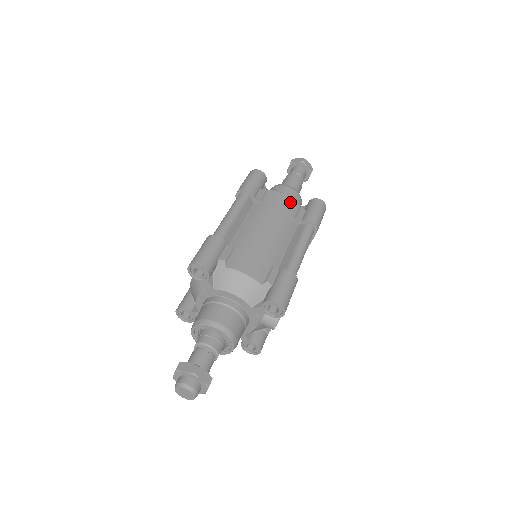
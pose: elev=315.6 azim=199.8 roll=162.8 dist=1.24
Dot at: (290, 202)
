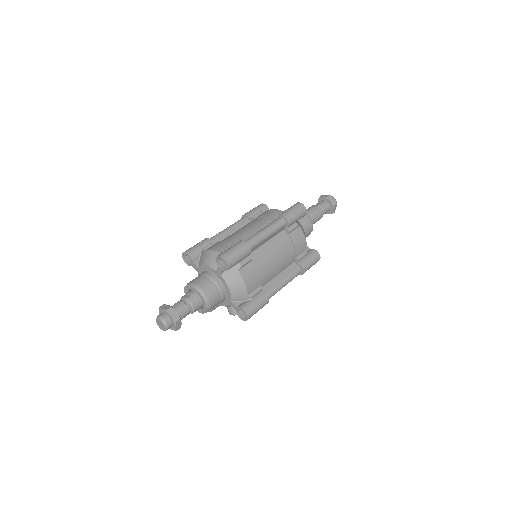
Dot at: (304, 245)
